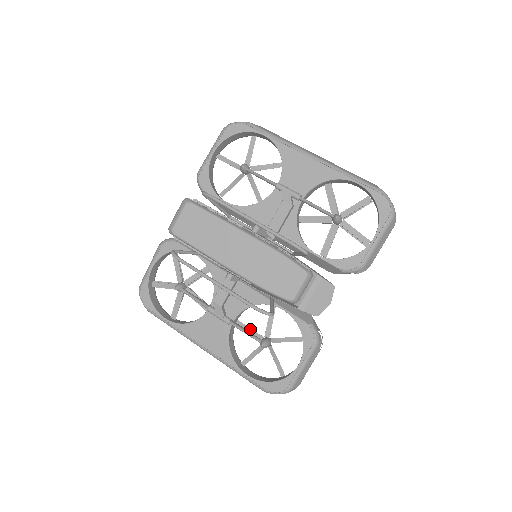
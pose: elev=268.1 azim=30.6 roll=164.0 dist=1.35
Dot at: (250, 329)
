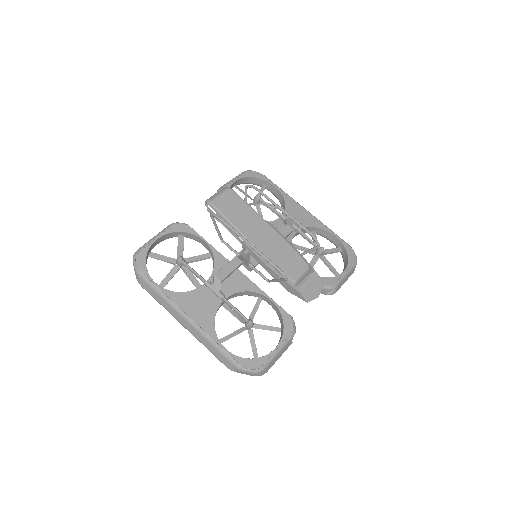
Dot at: (235, 312)
